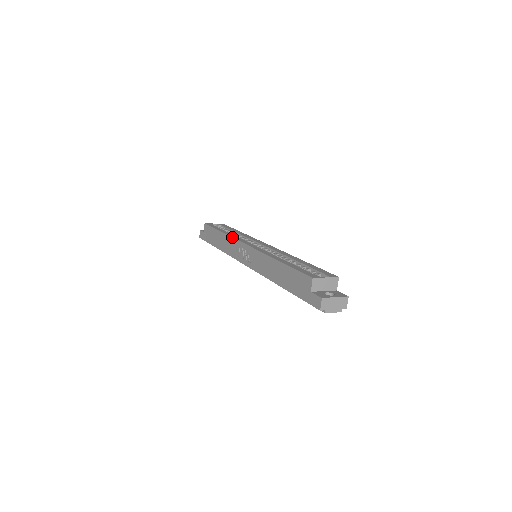
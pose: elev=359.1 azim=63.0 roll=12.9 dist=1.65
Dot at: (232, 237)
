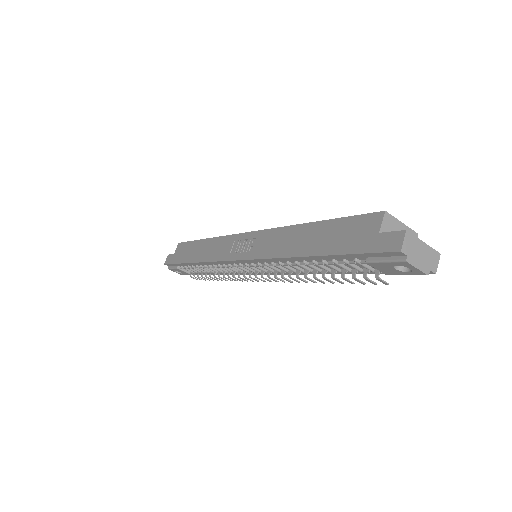
Dot at: occluded
